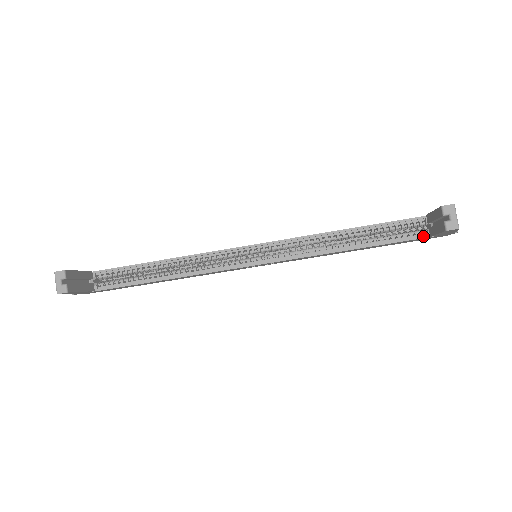
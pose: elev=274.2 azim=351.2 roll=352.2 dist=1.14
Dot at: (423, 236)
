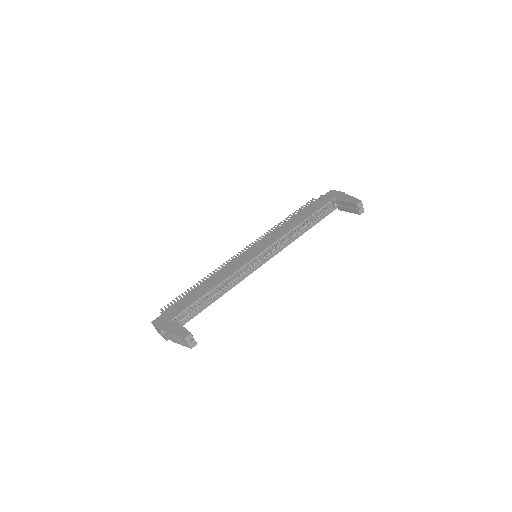
Dot at: (333, 210)
